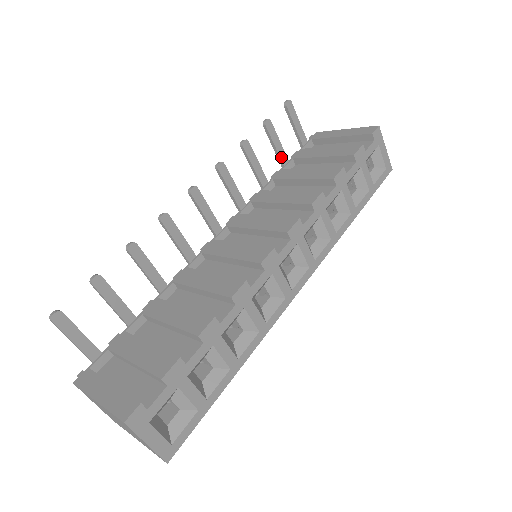
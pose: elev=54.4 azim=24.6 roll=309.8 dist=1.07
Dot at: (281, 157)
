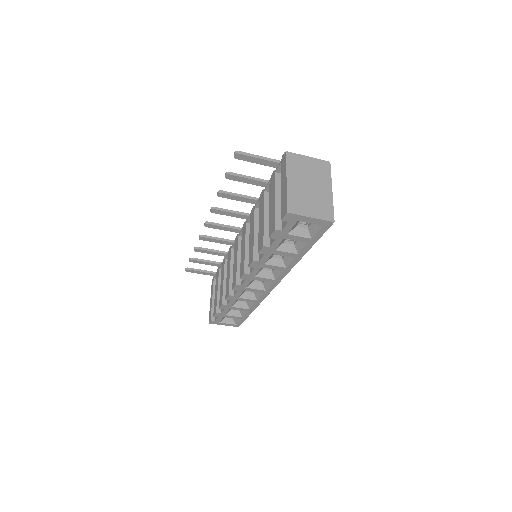
Dot at: (258, 185)
